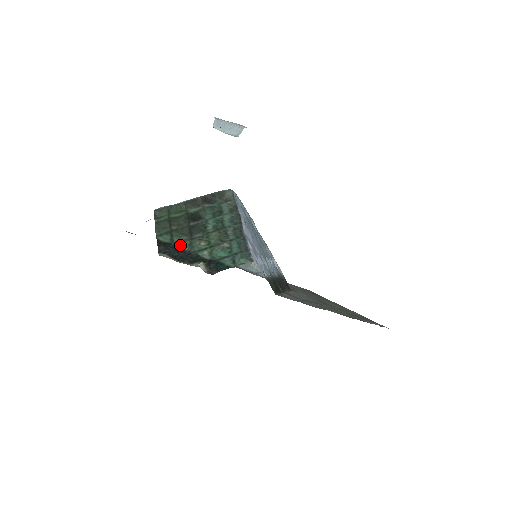
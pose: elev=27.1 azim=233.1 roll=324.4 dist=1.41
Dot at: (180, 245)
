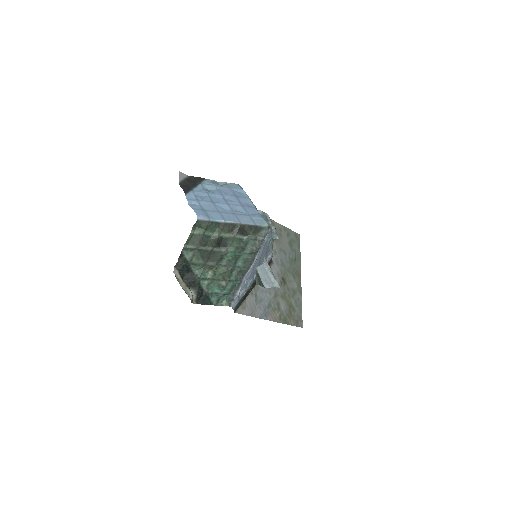
Dot at: (194, 266)
